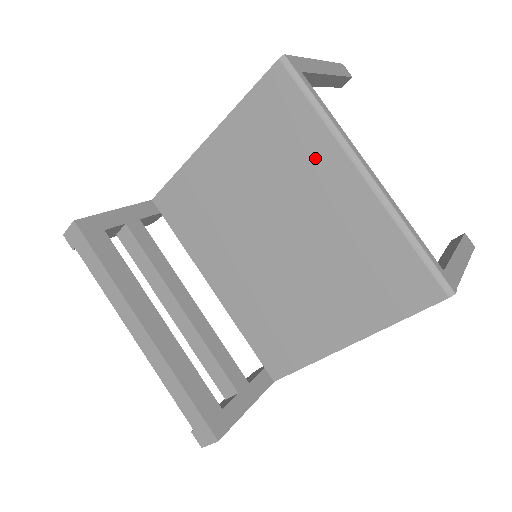
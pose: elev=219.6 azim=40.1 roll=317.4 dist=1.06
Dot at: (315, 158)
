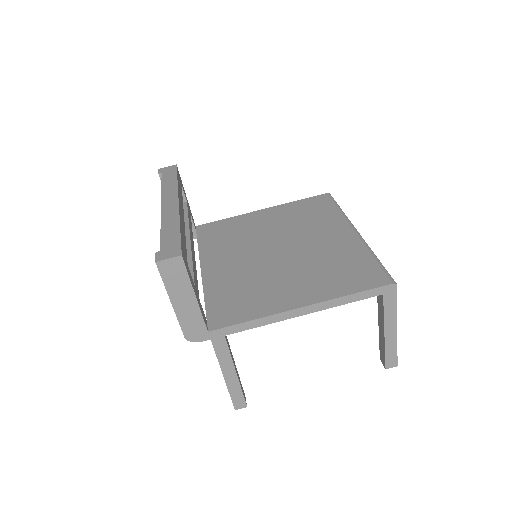
Dot at: (328, 222)
